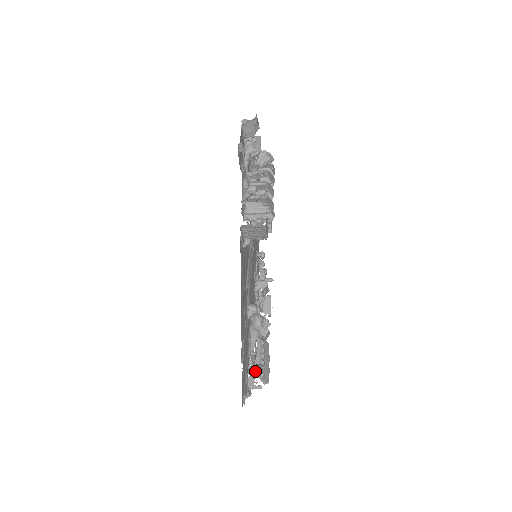
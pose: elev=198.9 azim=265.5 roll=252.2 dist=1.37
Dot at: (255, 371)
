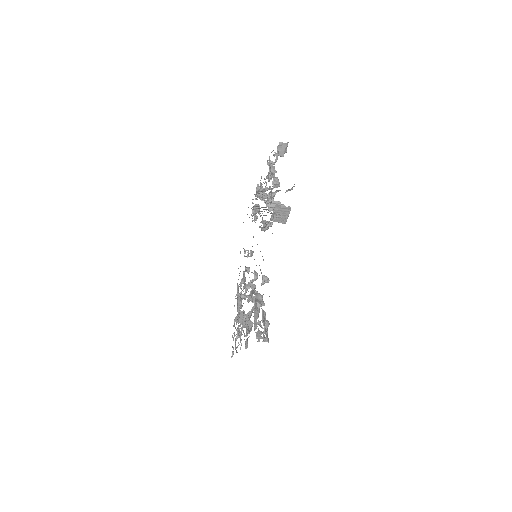
Dot at: occluded
